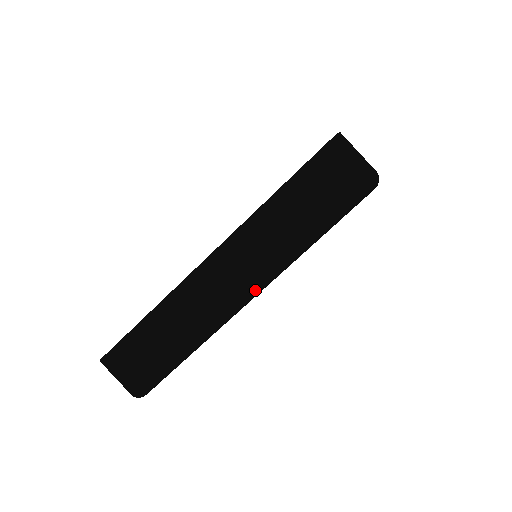
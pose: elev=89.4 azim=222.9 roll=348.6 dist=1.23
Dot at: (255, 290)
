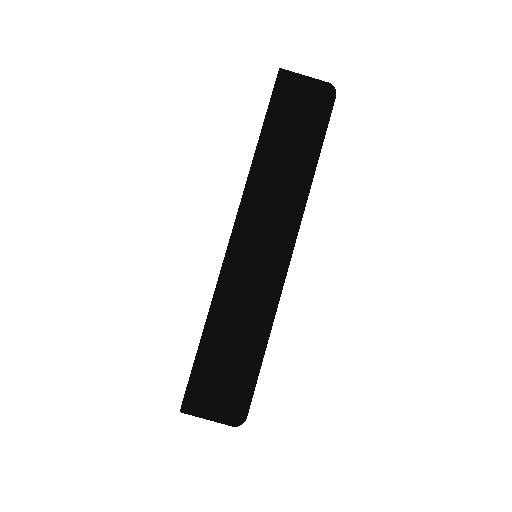
Dot at: (292, 238)
